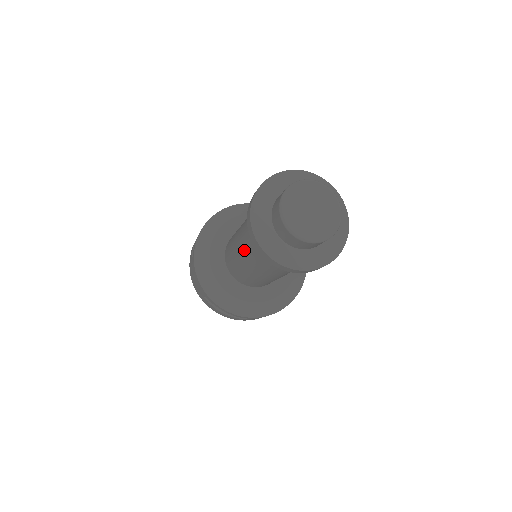
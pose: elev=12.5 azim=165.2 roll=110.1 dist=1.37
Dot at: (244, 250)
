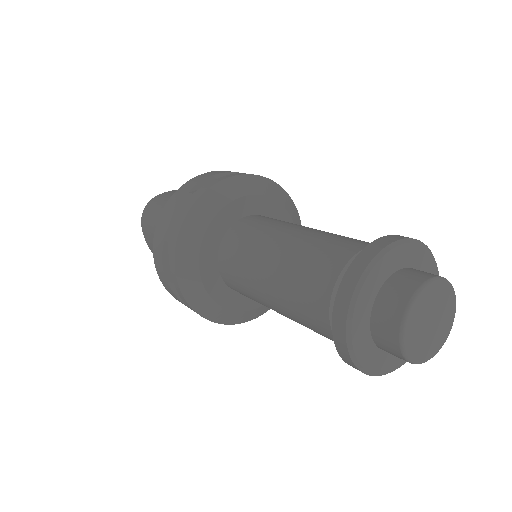
Dot at: (288, 263)
